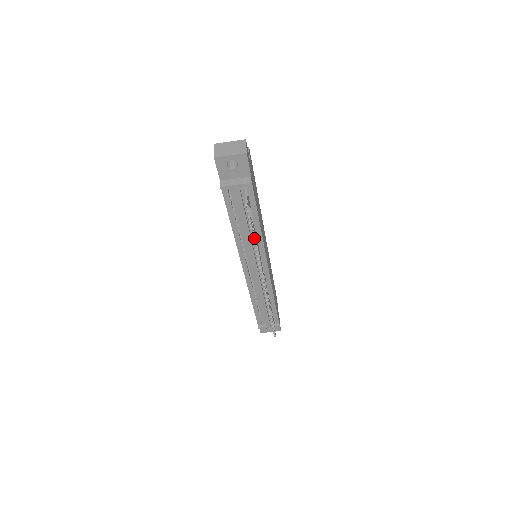
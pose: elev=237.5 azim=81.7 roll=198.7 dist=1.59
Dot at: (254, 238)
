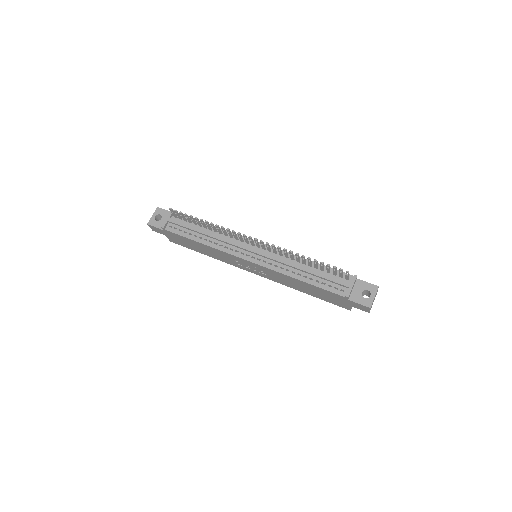
Dot at: (200, 219)
